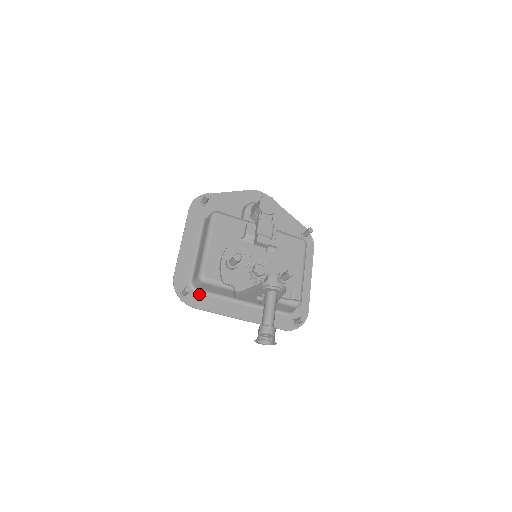
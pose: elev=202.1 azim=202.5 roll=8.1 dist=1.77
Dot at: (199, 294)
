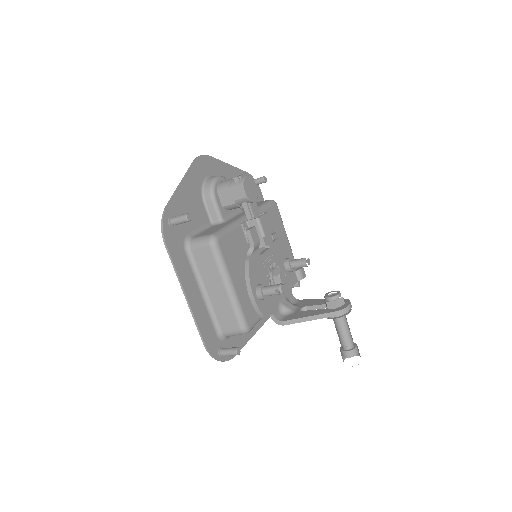
Dot at: (230, 339)
